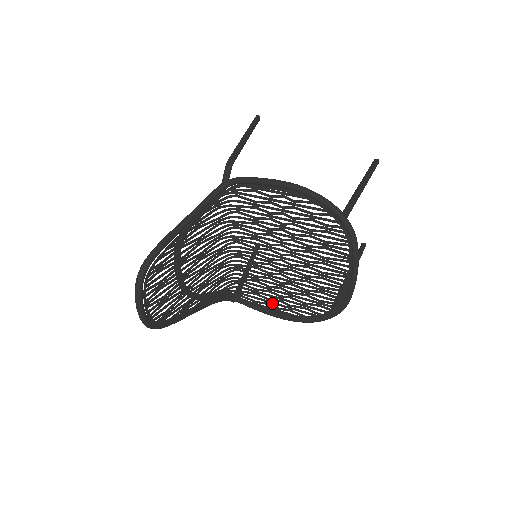
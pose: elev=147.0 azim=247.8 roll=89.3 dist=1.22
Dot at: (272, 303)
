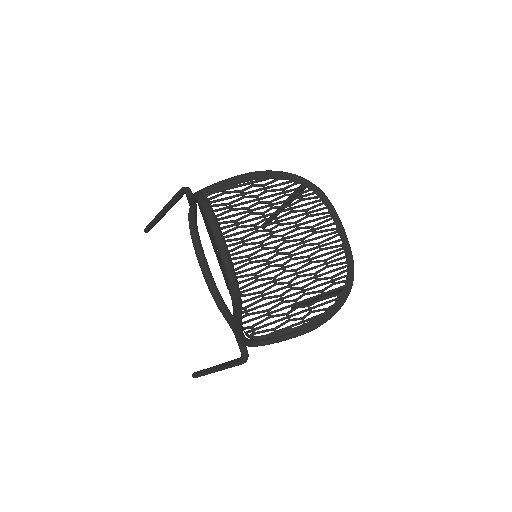
Dot at: (292, 316)
